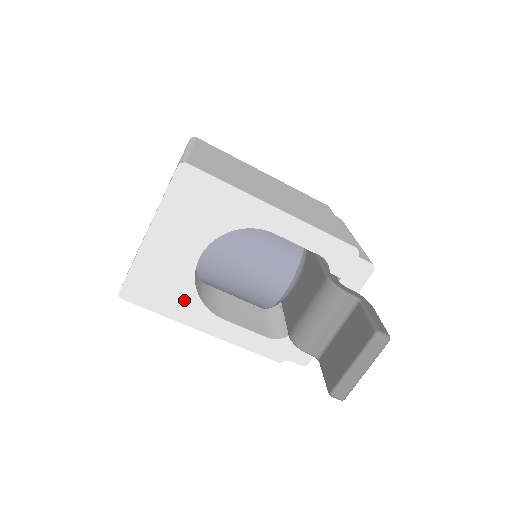
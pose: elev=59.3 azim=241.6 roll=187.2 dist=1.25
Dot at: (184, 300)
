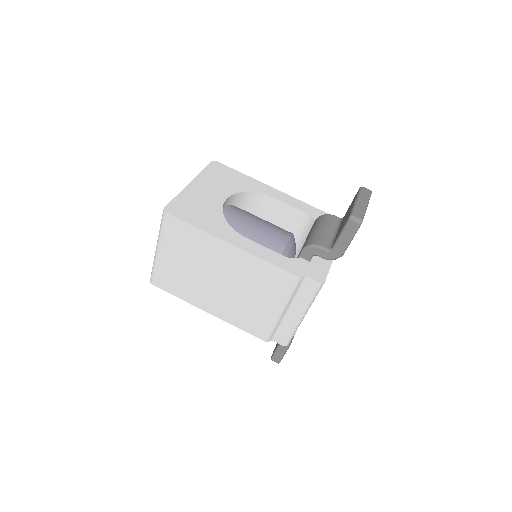
Dot at: (215, 221)
